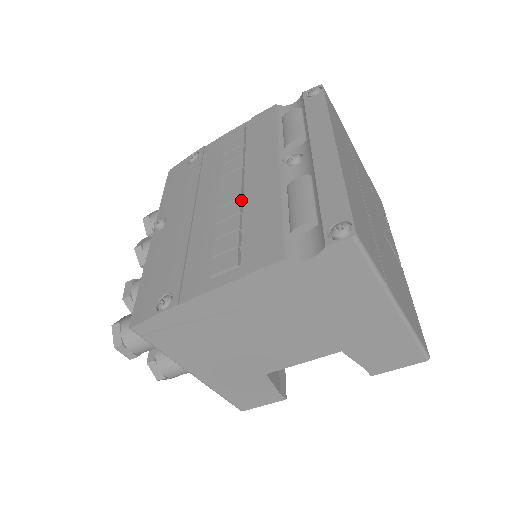
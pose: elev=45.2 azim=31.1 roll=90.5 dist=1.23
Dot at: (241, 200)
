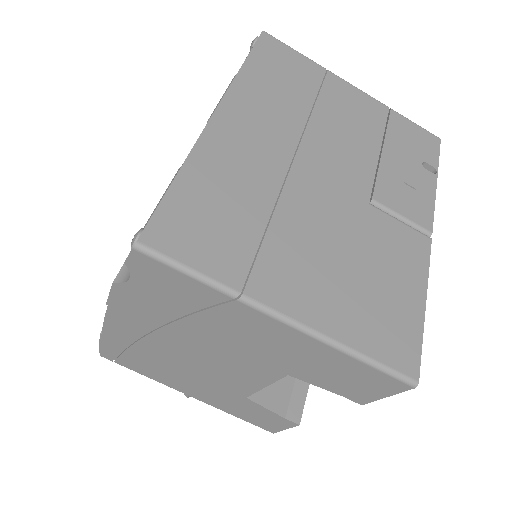
Dot at: occluded
